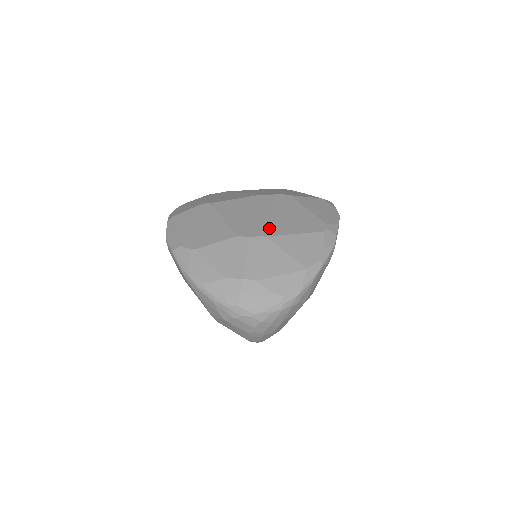
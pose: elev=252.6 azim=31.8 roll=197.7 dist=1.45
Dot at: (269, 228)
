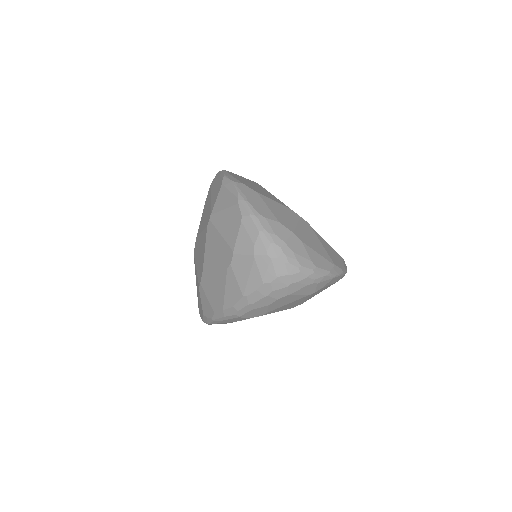
Dot at: occluded
